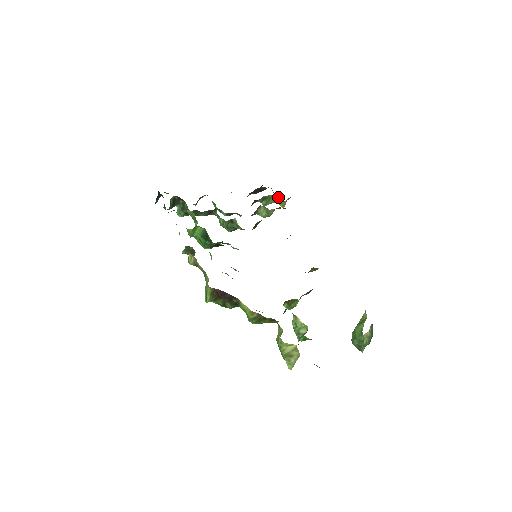
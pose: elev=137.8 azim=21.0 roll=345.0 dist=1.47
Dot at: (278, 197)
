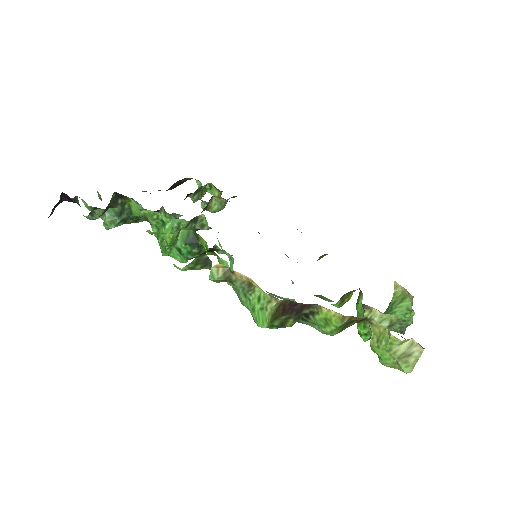
Dot at: (209, 188)
